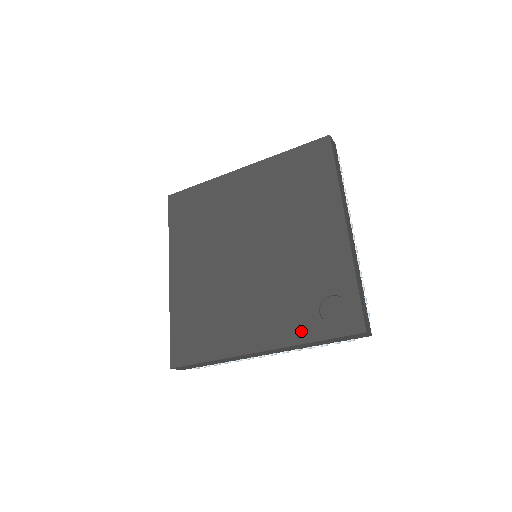
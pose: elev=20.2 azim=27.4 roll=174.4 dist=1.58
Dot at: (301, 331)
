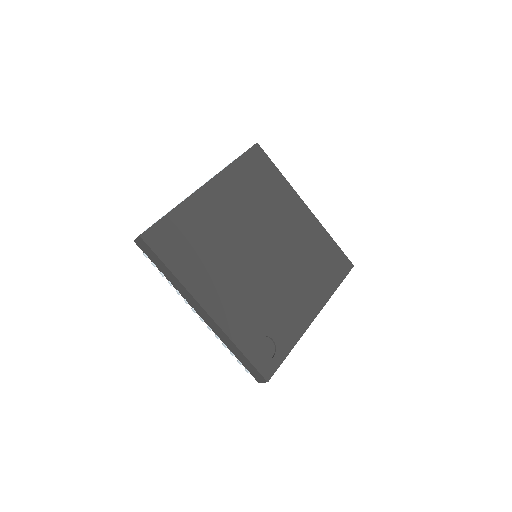
Dot at: (240, 335)
